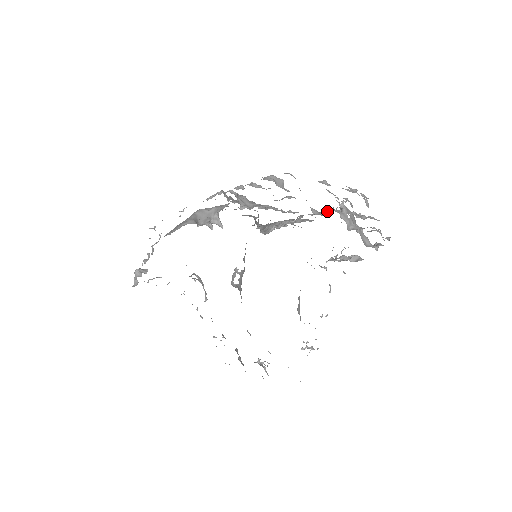
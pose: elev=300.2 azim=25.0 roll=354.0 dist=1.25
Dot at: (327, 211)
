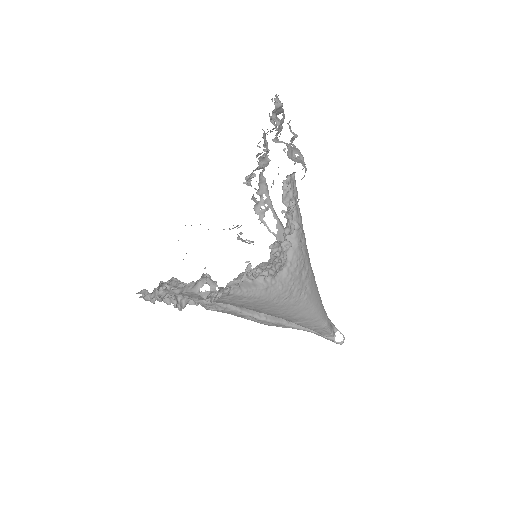
Dot at: occluded
